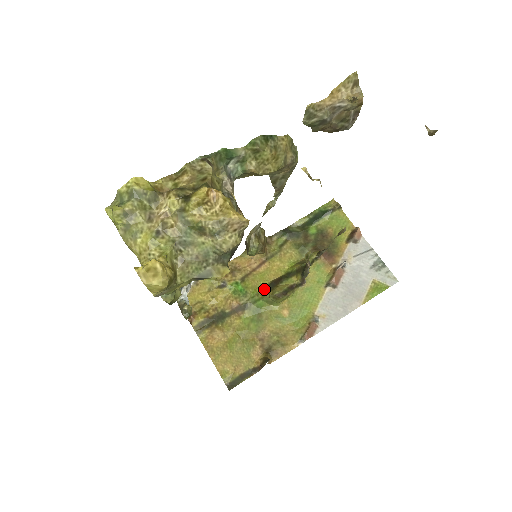
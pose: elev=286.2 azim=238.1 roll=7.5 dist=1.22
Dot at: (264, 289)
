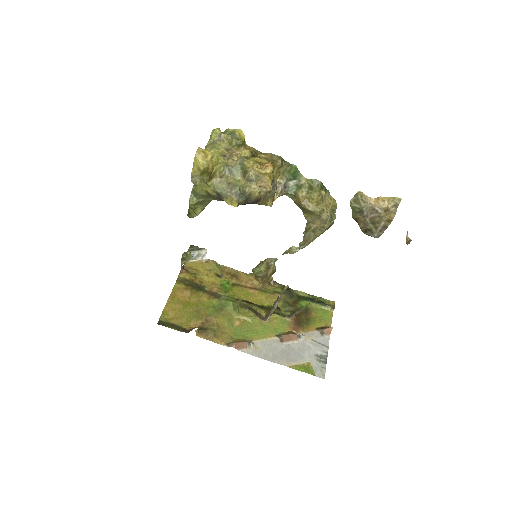
Dot at: (240, 299)
